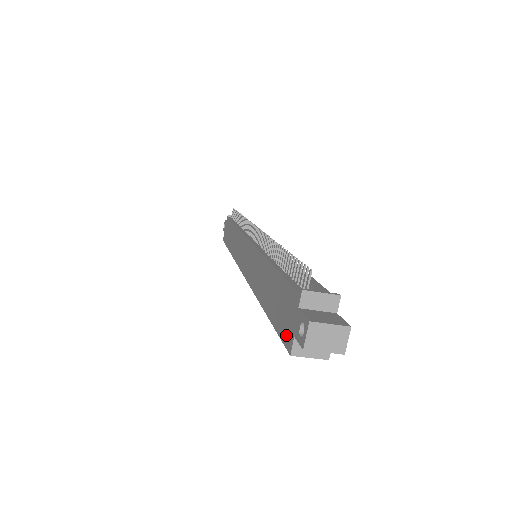
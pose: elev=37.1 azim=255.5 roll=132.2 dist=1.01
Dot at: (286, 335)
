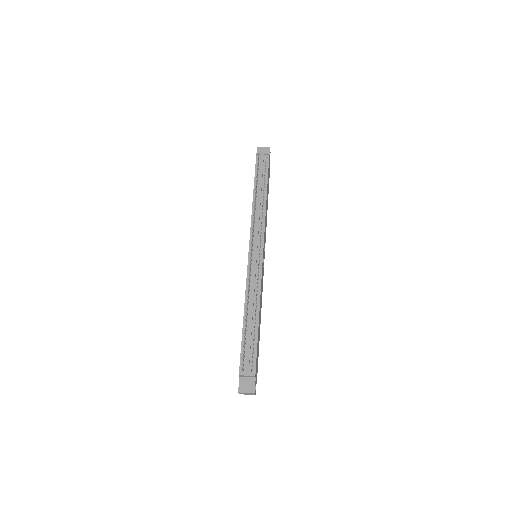
Dot at: occluded
